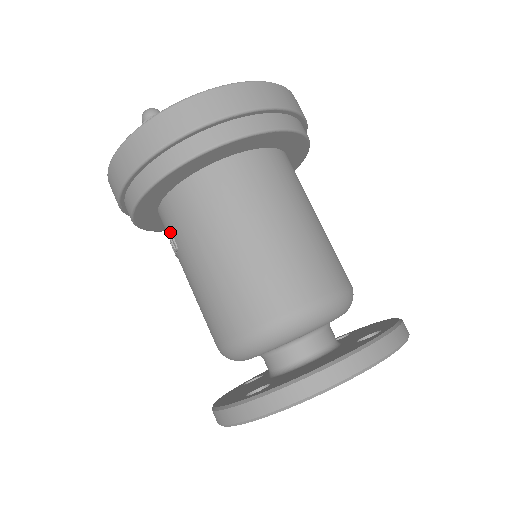
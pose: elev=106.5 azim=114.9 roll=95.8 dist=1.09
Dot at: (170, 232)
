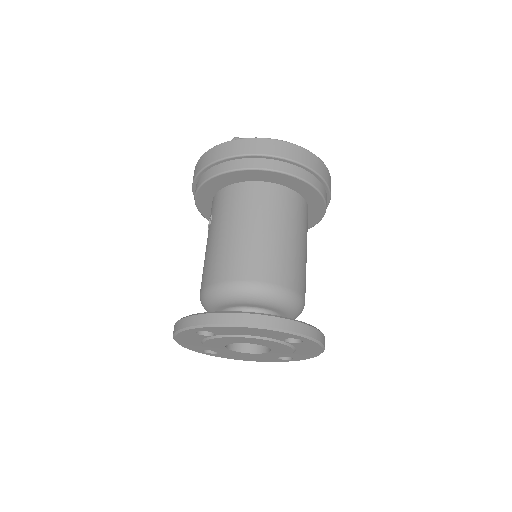
Dot at: (212, 213)
